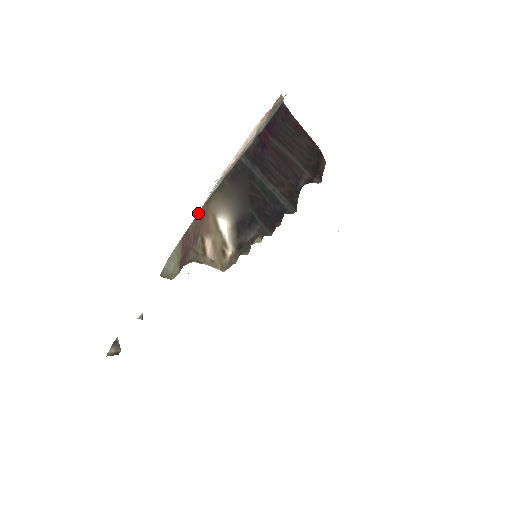
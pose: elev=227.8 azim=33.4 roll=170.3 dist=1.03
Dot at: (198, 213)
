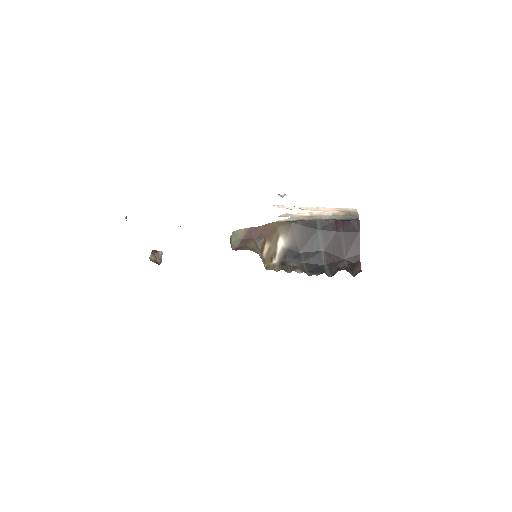
Dot at: (270, 223)
